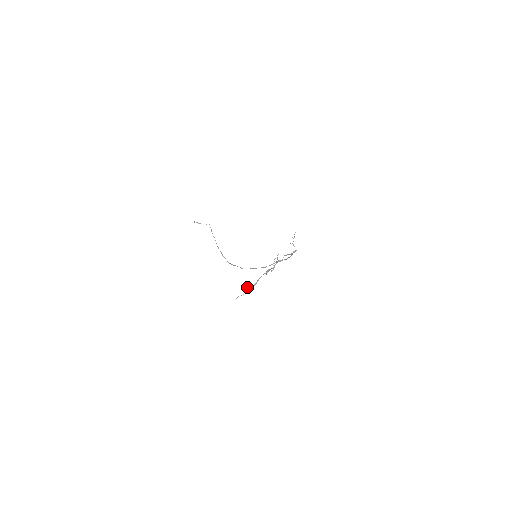
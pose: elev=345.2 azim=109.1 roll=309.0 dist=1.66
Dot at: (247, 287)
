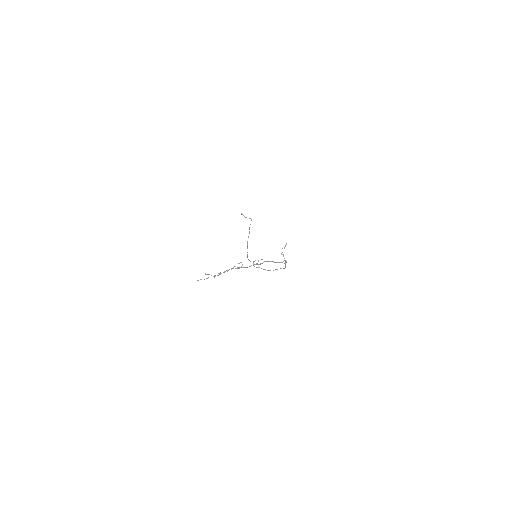
Dot at: (209, 274)
